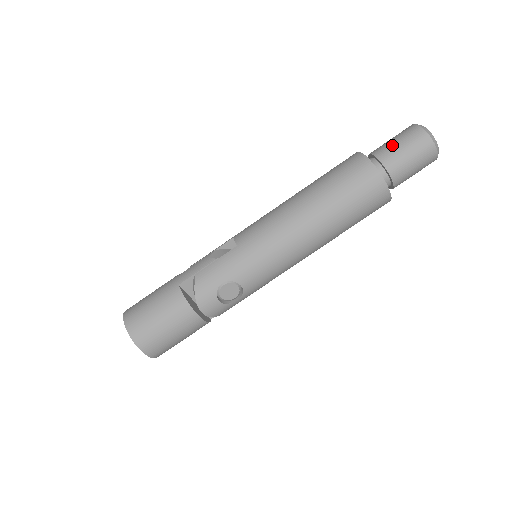
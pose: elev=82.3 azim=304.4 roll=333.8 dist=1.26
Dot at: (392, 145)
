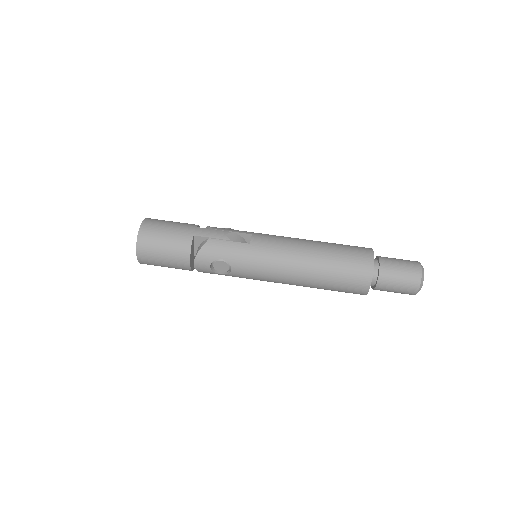
Dot at: (395, 266)
